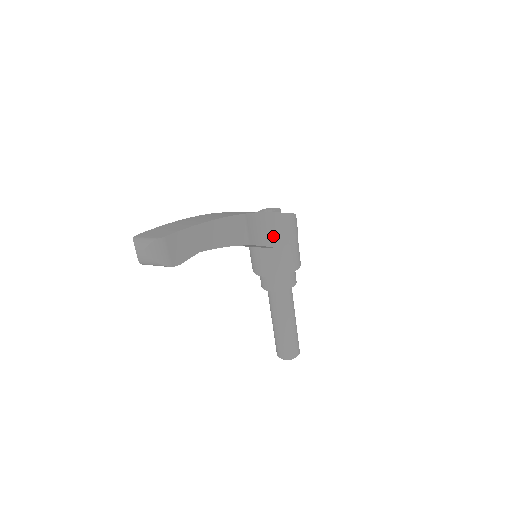
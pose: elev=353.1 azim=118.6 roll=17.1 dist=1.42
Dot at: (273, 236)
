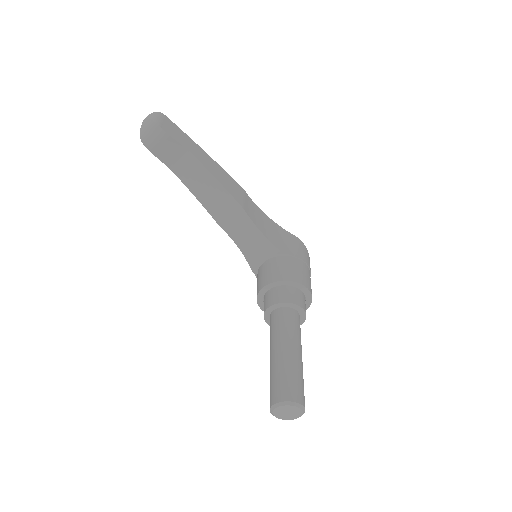
Dot at: (275, 238)
